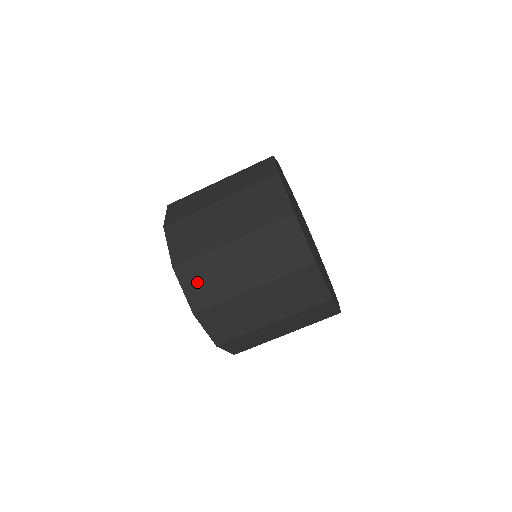
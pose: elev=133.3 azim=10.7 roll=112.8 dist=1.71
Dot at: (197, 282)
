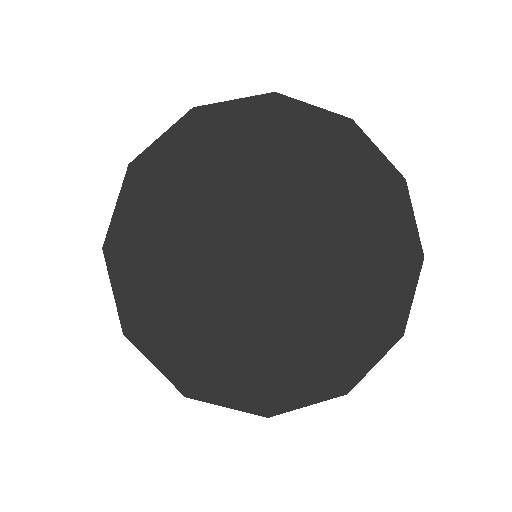
Dot at: occluded
